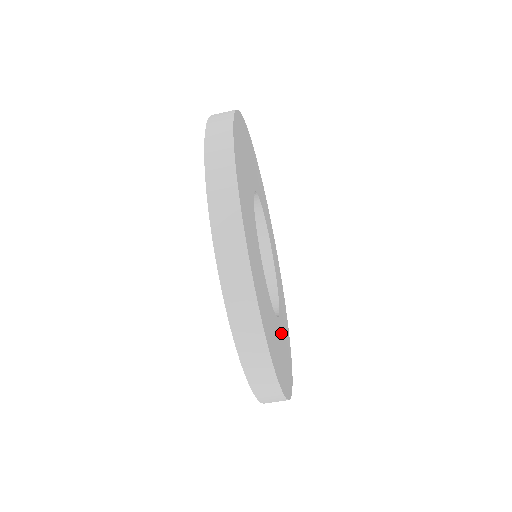
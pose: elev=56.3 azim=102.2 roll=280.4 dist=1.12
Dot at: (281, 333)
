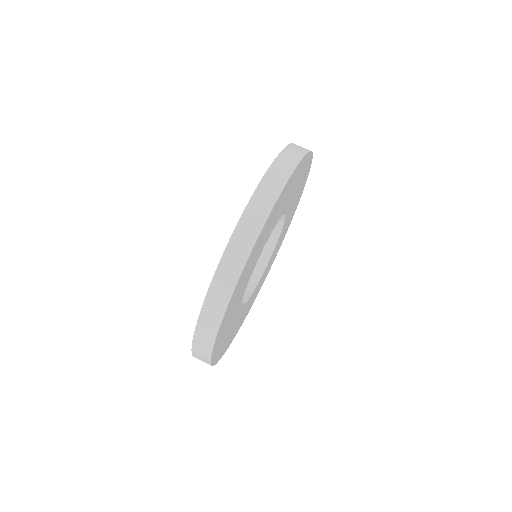
Dot at: (250, 274)
